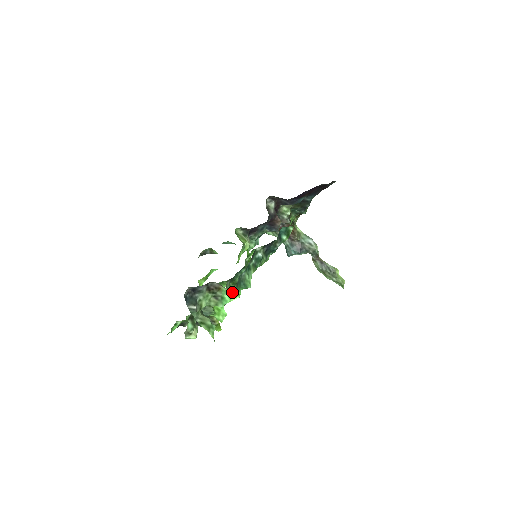
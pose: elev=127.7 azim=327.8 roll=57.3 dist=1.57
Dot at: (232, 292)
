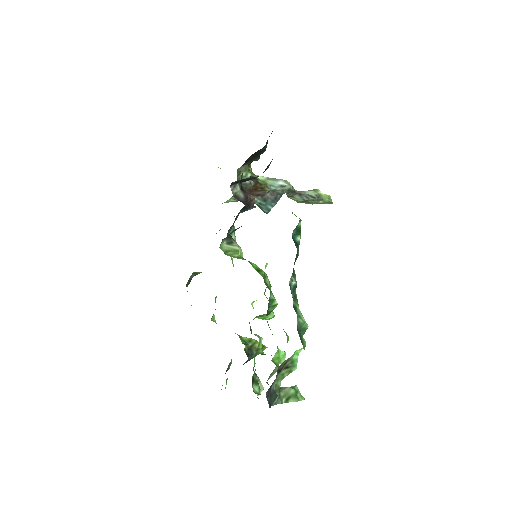
Dot at: occluded
